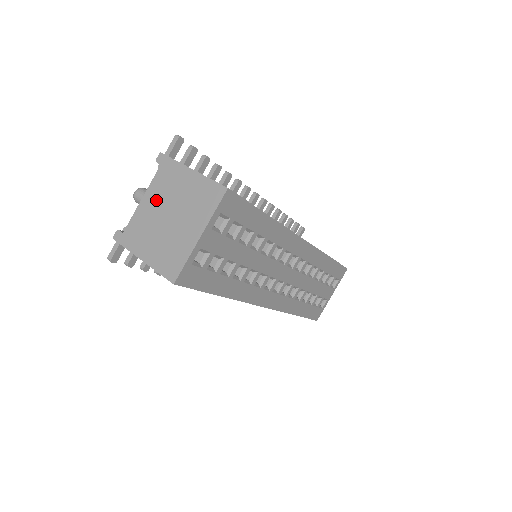
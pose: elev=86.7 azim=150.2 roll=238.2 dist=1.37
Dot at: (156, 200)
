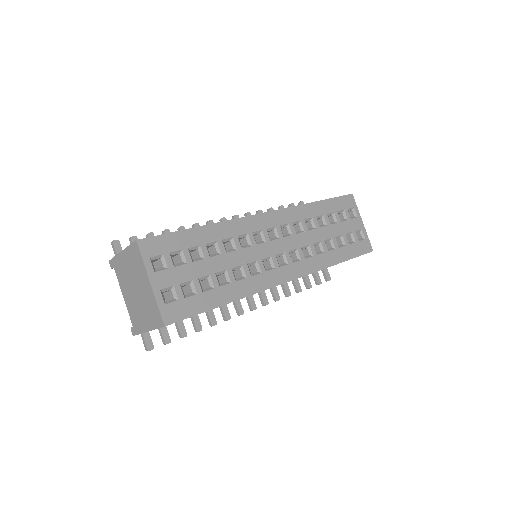
Dot at: (126, 289)
